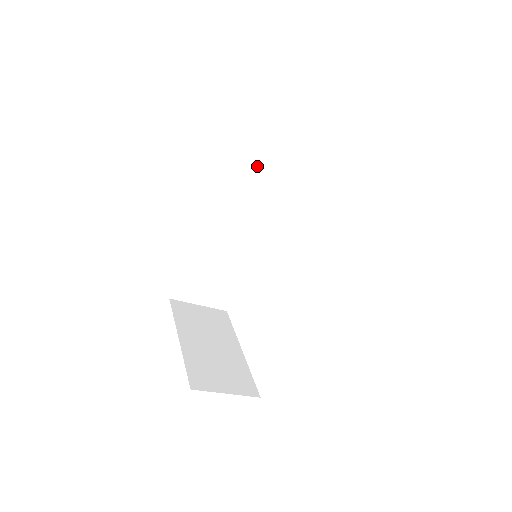
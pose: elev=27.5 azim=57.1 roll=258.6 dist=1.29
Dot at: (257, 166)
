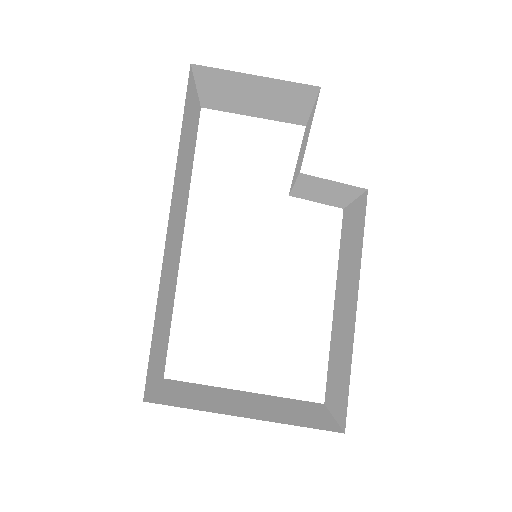
Dot at: (184, 151)
